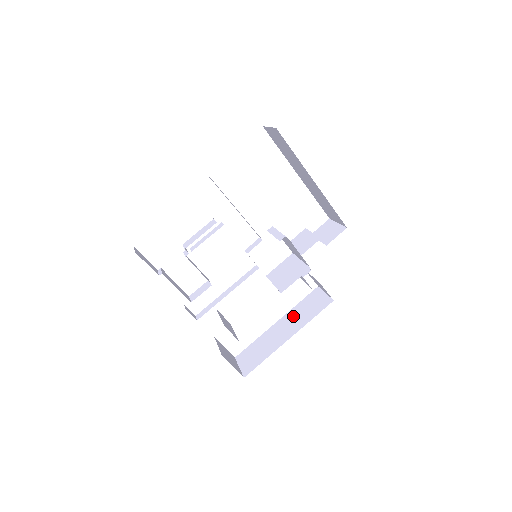
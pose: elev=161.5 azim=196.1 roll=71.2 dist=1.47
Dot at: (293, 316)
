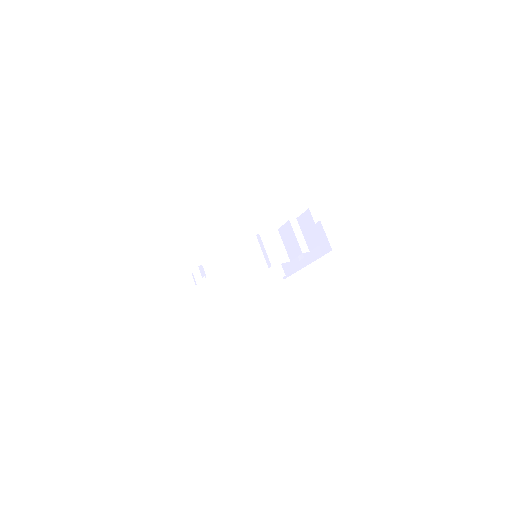
Dot at: occluded
